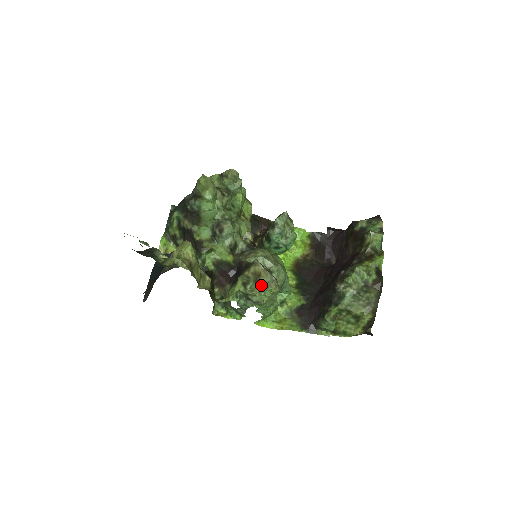
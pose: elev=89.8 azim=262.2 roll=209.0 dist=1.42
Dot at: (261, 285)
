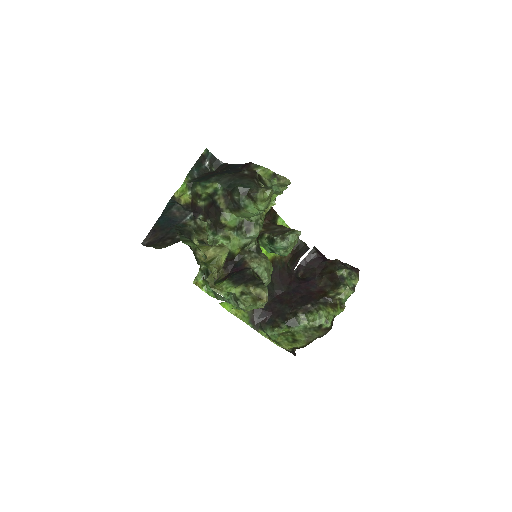
Dot at: (256, 305)
